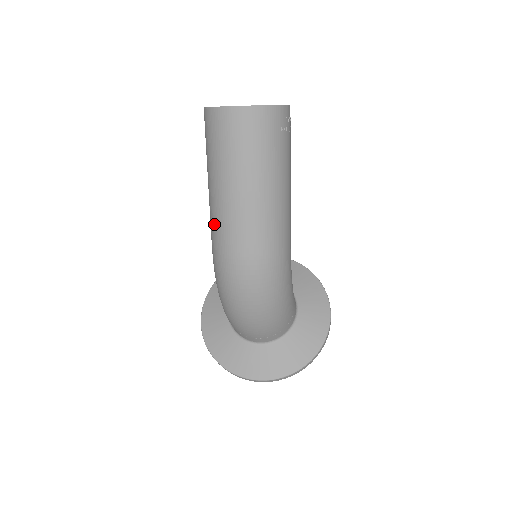
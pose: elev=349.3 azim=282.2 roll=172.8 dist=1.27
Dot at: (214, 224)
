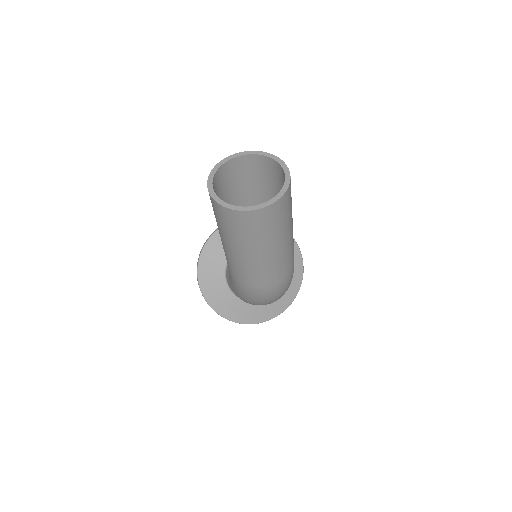
Dot at: (244, 273)
